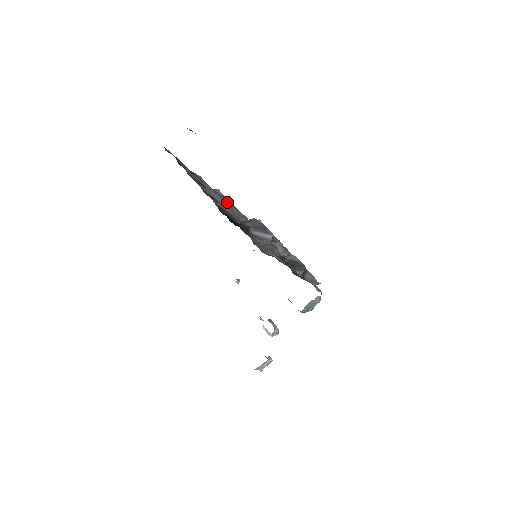
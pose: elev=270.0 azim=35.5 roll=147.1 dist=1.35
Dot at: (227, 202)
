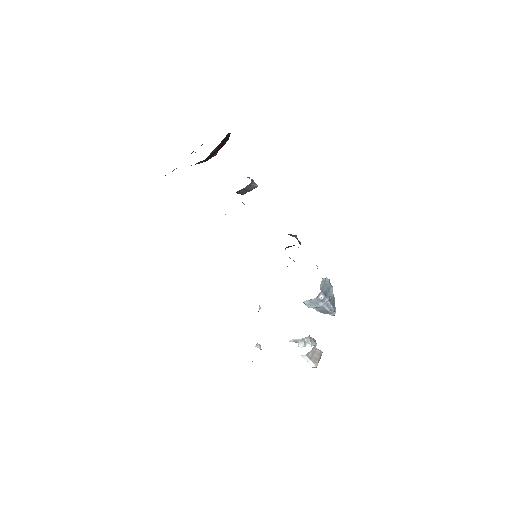
Dot at: occluded
